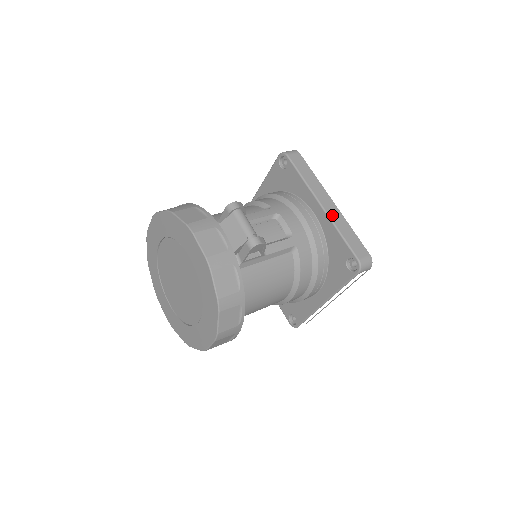
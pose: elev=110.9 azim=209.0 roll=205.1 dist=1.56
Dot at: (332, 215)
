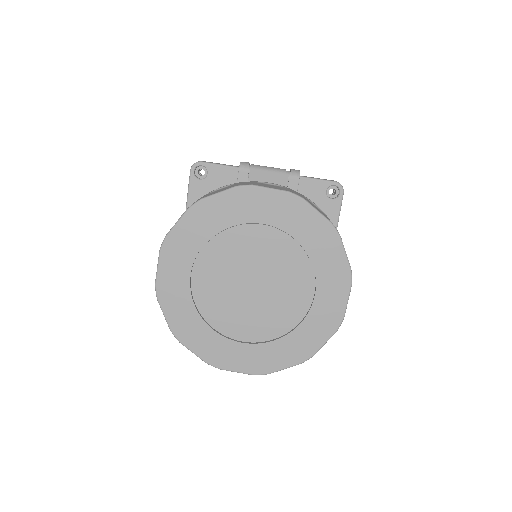
Dot at: occluded
